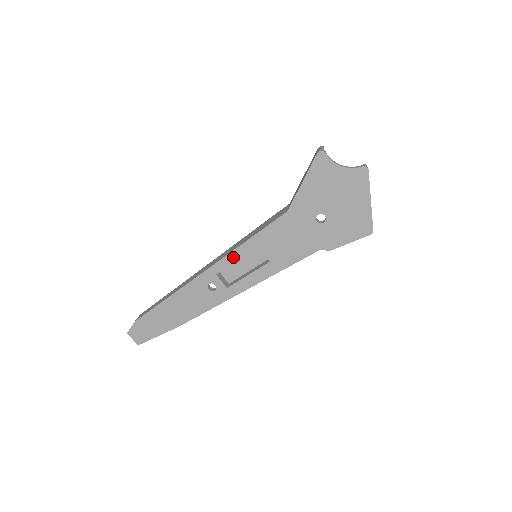
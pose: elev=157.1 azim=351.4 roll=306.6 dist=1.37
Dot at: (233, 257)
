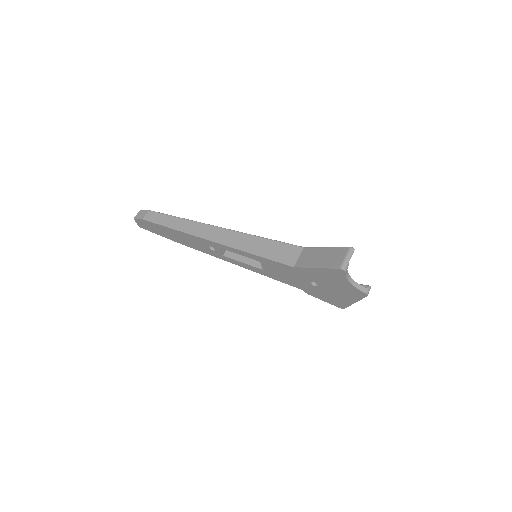
Dot at: (237, 252)
